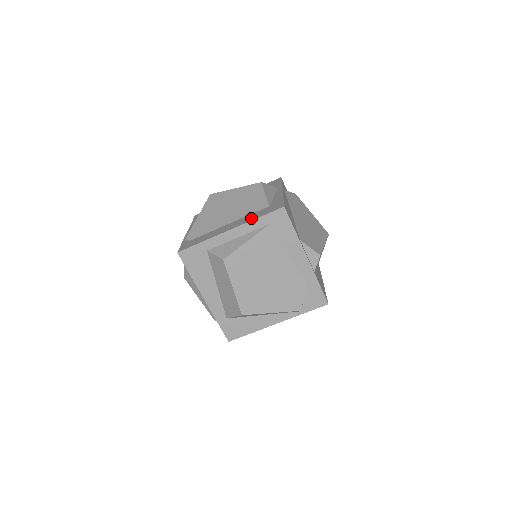
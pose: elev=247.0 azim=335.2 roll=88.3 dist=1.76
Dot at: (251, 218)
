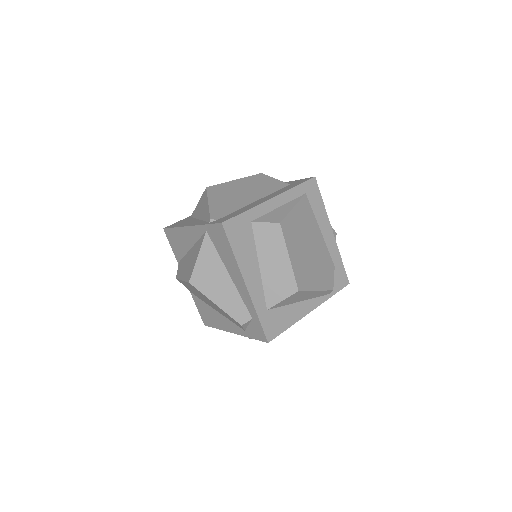
Dot at: (285, 189)
